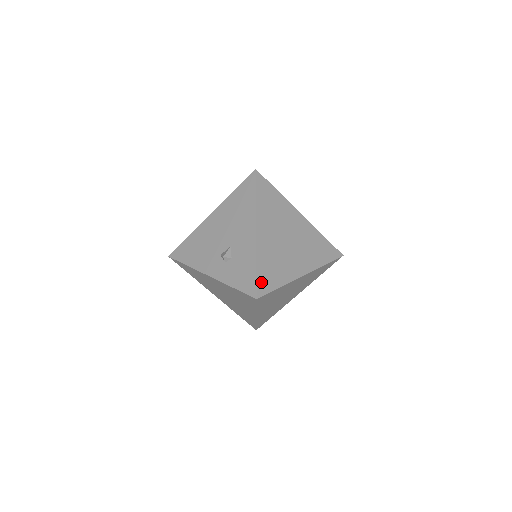
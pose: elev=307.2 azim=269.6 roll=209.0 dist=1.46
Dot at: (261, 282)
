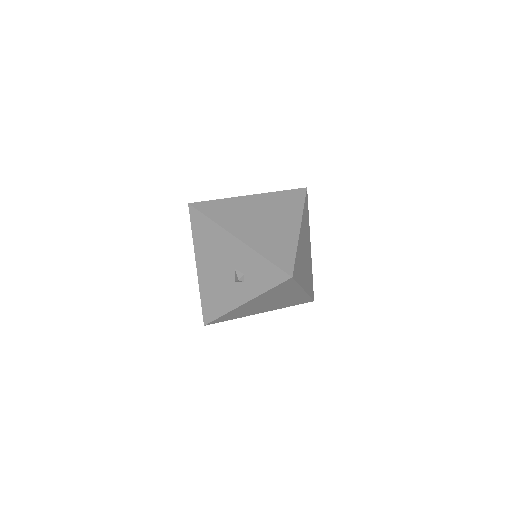
Dot at: (281, 264)
